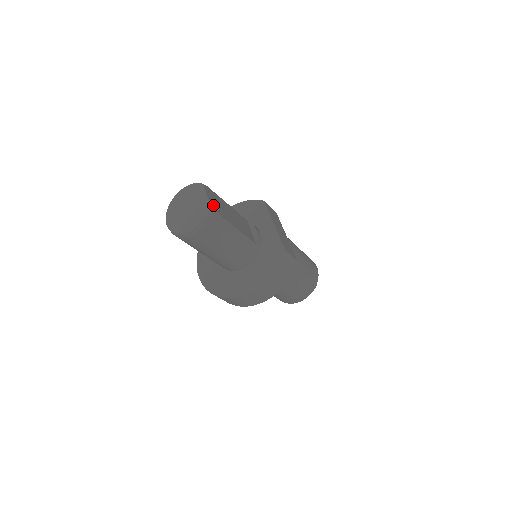
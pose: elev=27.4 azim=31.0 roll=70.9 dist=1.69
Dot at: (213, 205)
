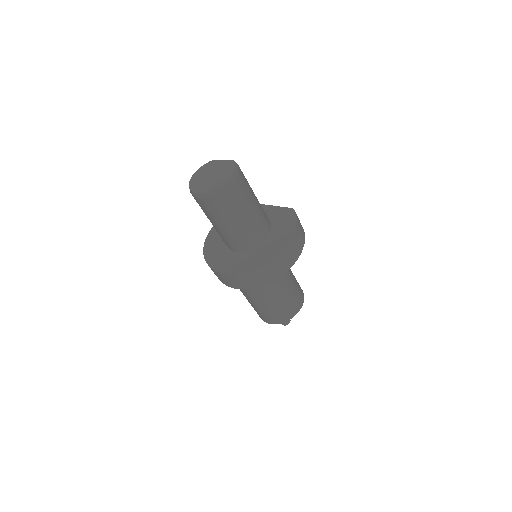
Dot at: occluded
